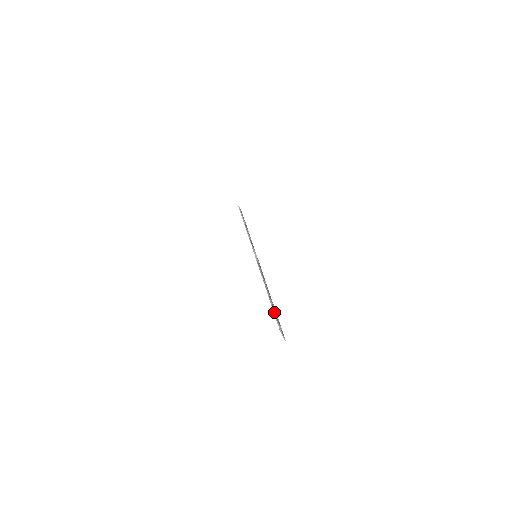
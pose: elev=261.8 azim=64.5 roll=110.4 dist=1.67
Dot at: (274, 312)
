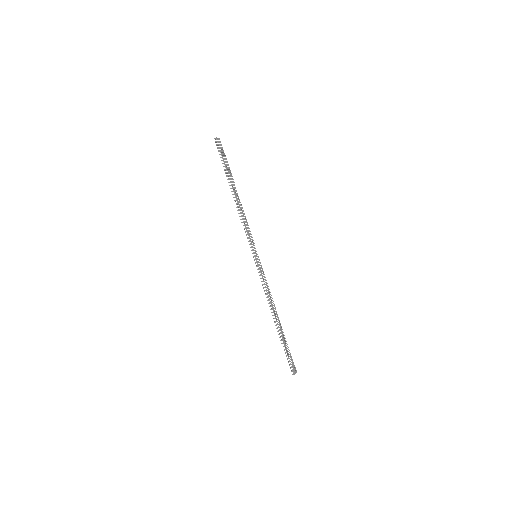
Dot at: (285, 353)
